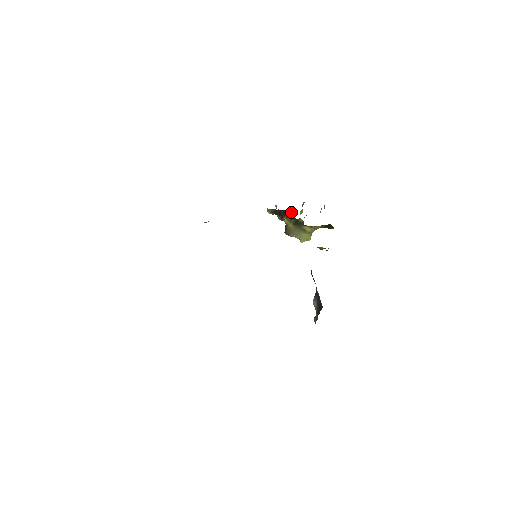
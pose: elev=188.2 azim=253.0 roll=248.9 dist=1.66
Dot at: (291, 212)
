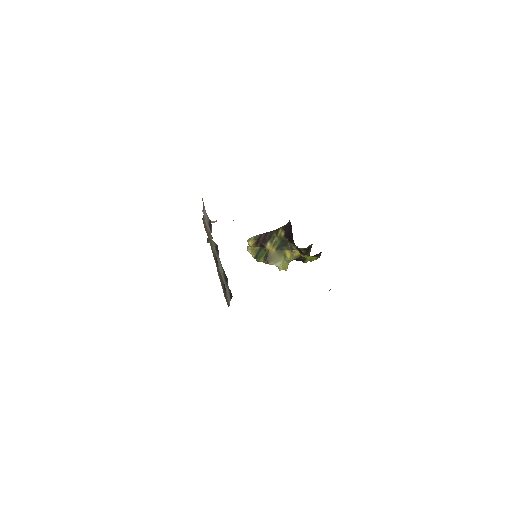
Dot at: (282, 228)
